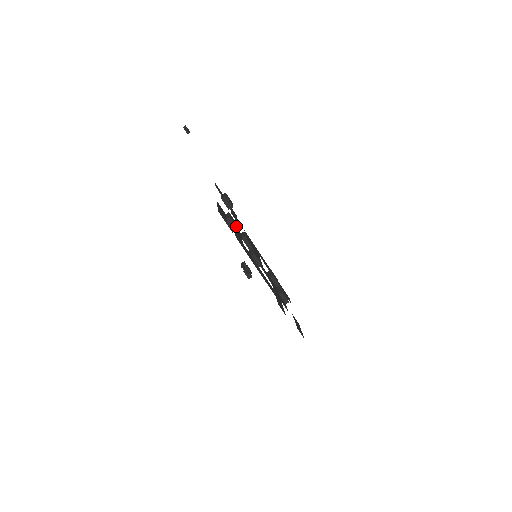
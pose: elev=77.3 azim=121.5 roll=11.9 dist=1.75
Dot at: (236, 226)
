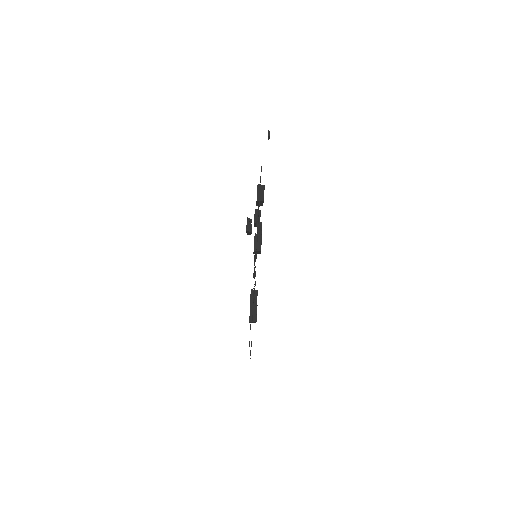
Dot at: occluded
